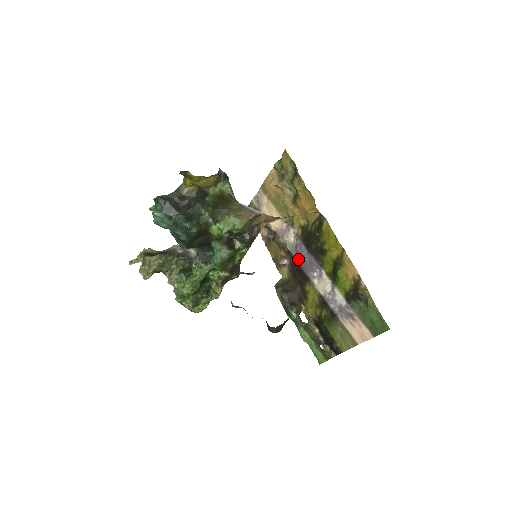
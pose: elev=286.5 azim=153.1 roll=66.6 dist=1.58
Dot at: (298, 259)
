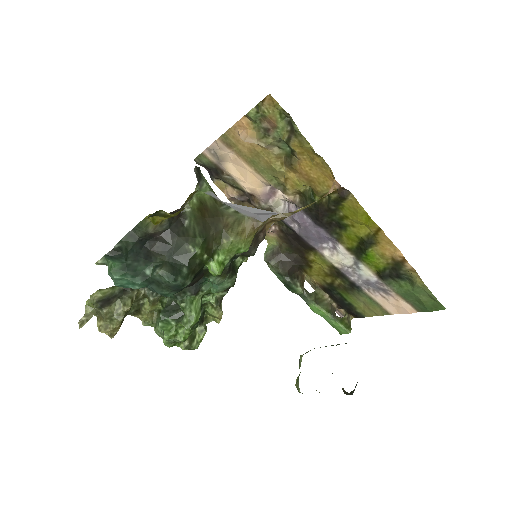
Dot at: (295, 228)
